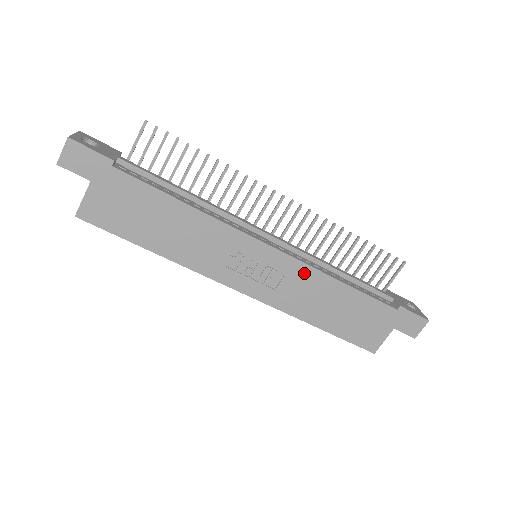
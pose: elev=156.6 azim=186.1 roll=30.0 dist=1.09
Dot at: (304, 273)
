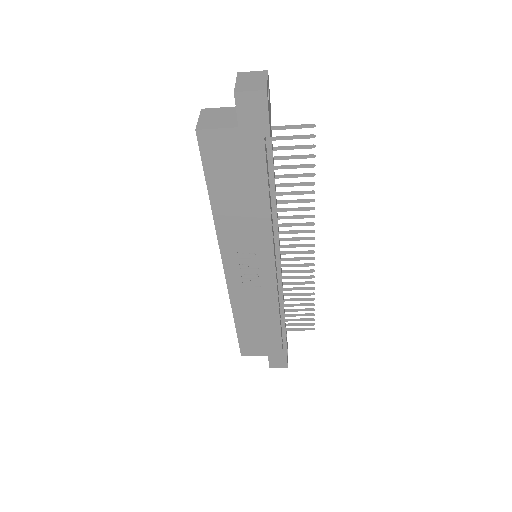
Dot at: (270, 296)
